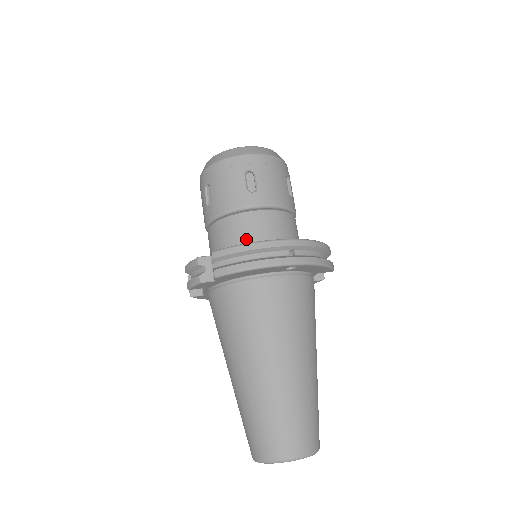
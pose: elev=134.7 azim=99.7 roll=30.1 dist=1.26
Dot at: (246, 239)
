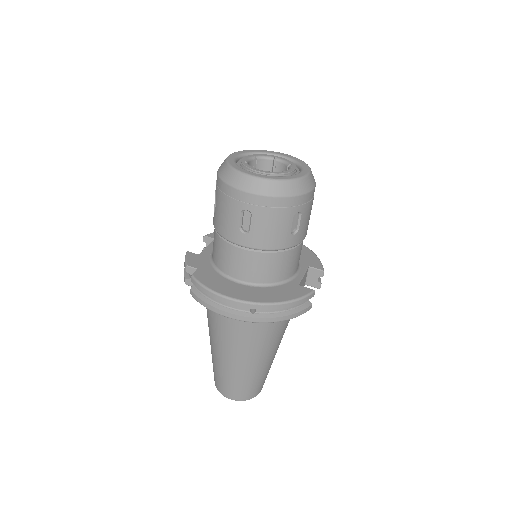
Dot at: (229, 268)
